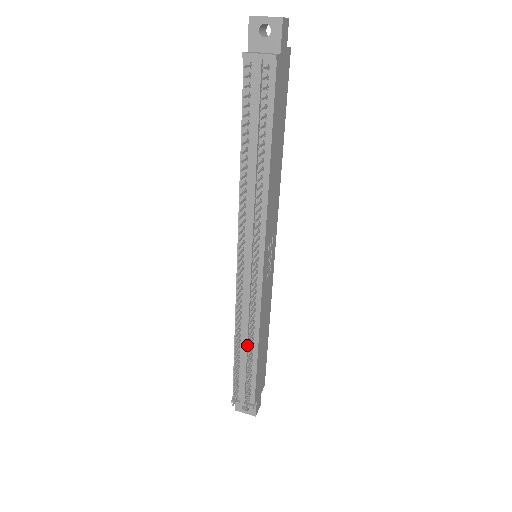
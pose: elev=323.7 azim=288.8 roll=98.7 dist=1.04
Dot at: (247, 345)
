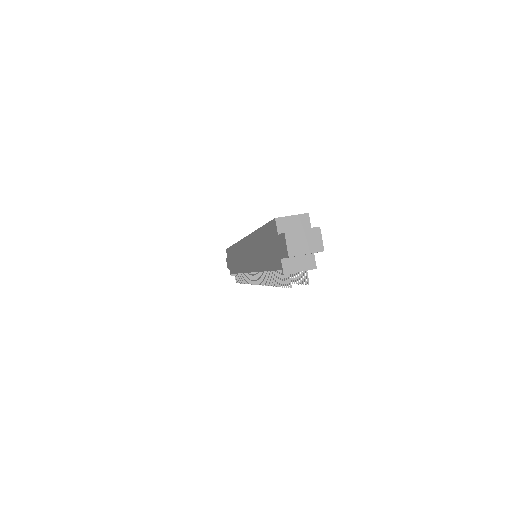
Dot at: occluded
